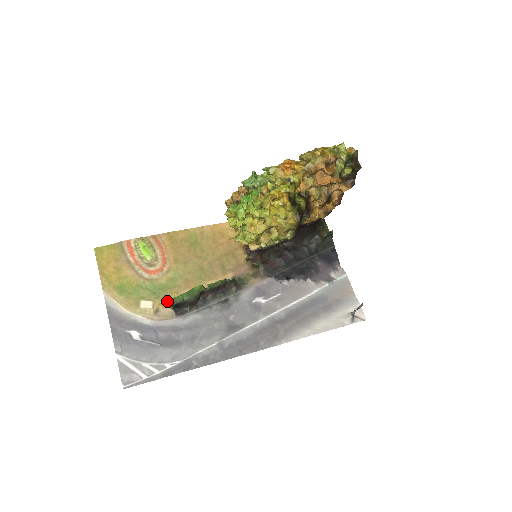
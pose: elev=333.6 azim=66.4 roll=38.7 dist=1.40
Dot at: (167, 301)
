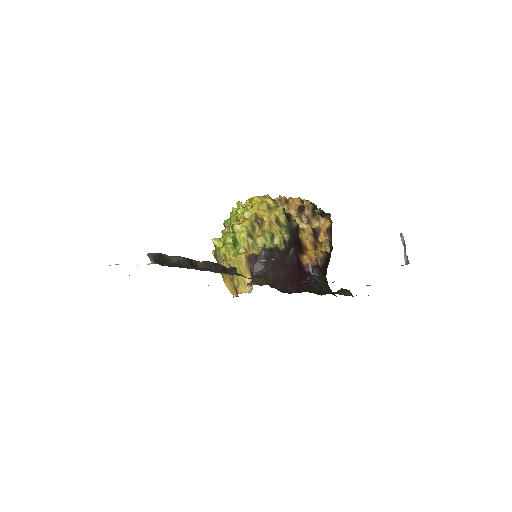
Dot at: occluded
